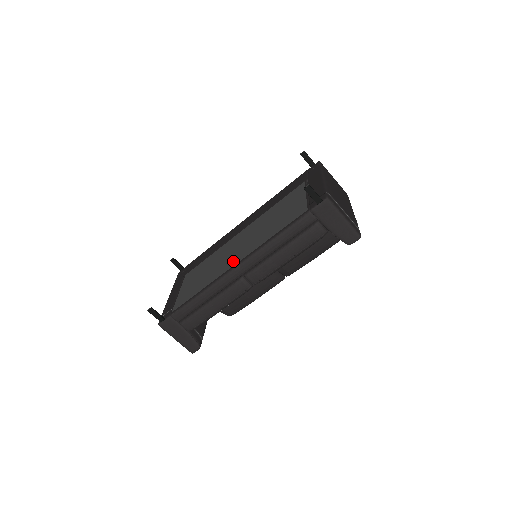
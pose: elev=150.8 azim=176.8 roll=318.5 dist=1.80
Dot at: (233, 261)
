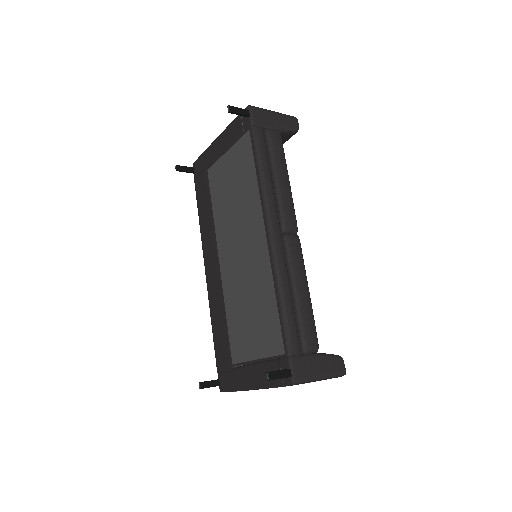
Dot at: (258, 242)
